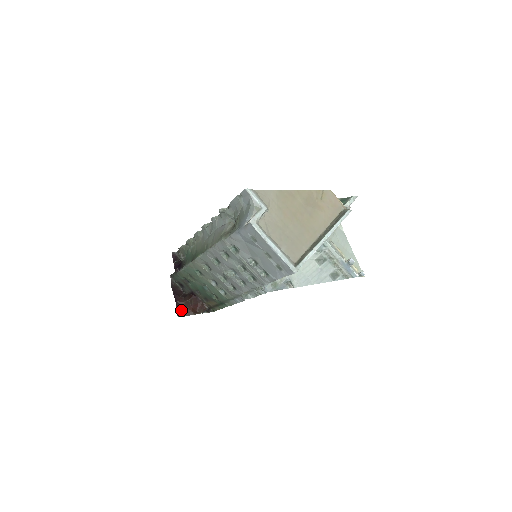
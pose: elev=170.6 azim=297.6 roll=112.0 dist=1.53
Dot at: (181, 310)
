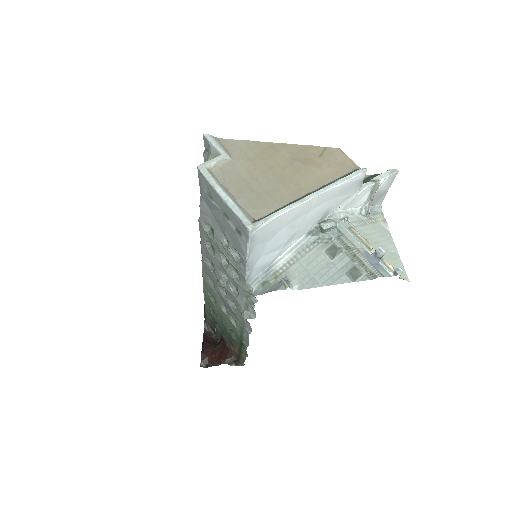
Dot at: (206, 359)
